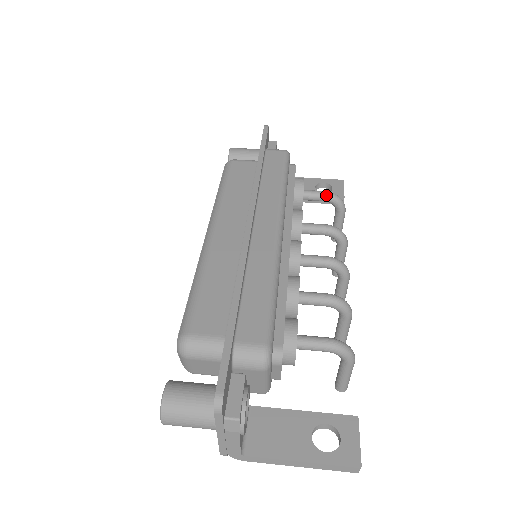
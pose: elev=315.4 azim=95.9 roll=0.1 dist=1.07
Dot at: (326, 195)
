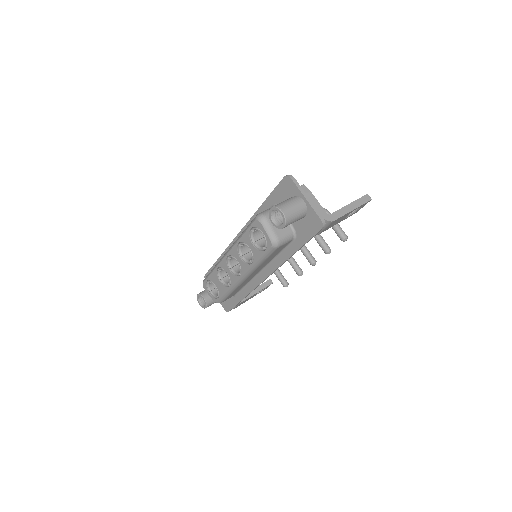
Dot at: occluded
